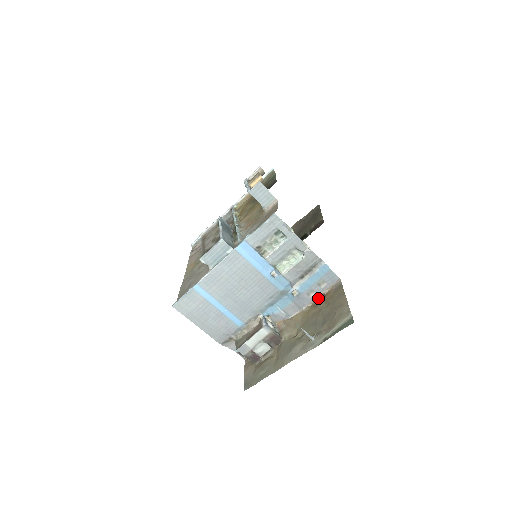
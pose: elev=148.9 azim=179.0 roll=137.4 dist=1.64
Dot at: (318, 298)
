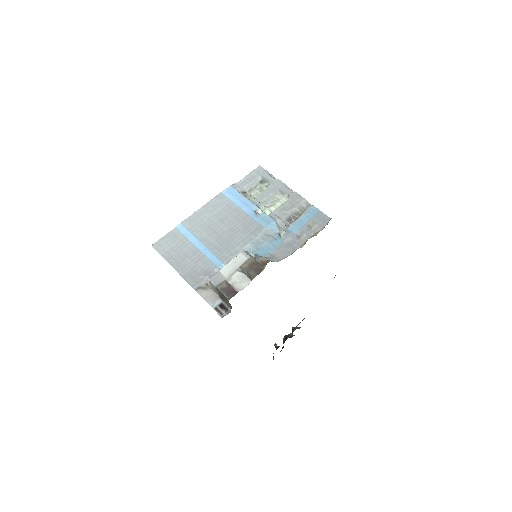
Dot at: occluded
